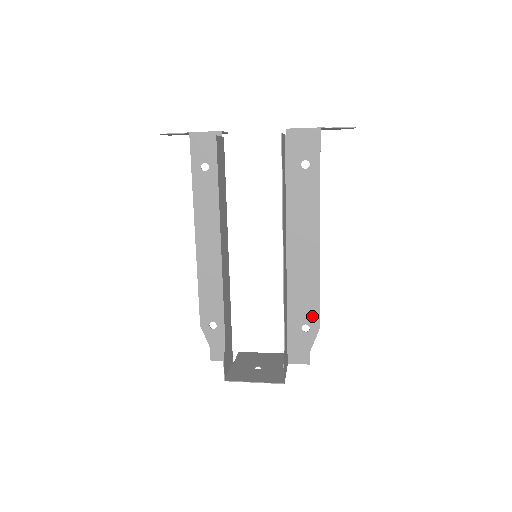
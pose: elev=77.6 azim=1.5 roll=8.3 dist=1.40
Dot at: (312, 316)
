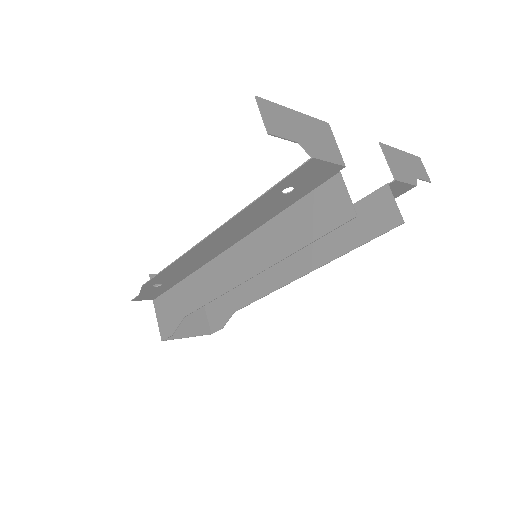
Dot at: occluded
